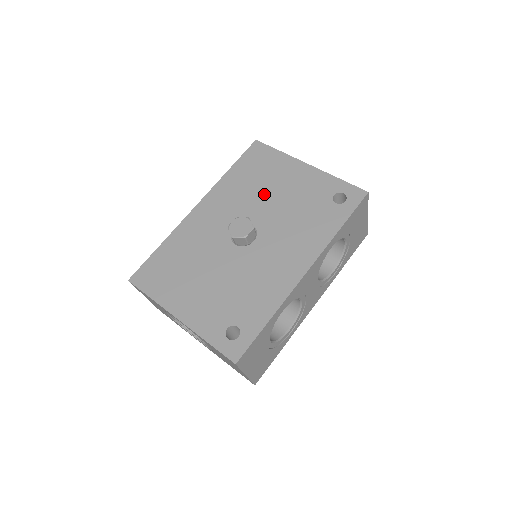
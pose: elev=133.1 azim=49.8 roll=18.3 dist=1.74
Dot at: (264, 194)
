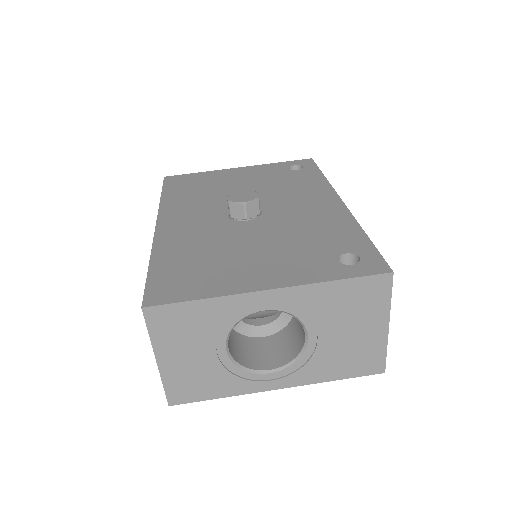
Dot at: (224, 191)
